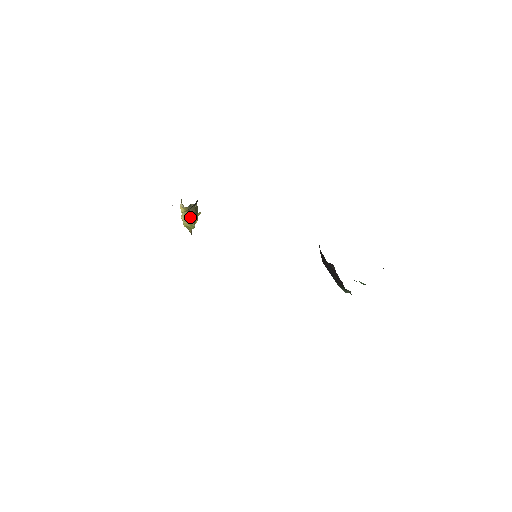
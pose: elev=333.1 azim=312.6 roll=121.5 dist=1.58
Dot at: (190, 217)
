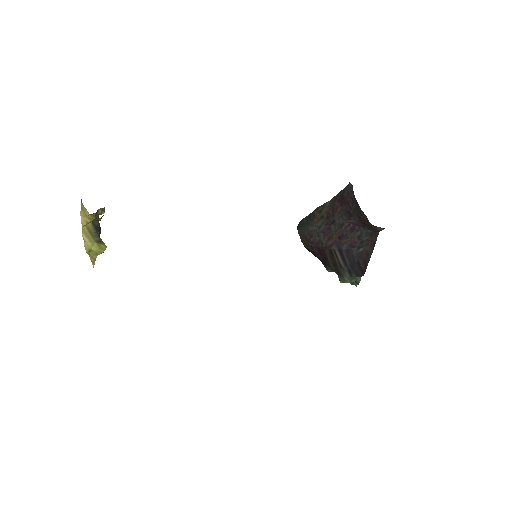
Dot at: (96, 233)
